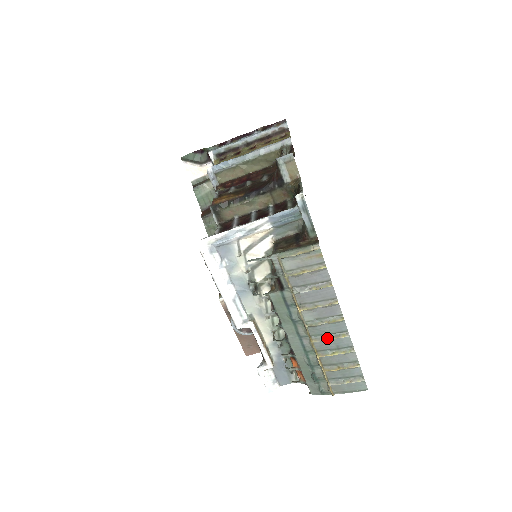
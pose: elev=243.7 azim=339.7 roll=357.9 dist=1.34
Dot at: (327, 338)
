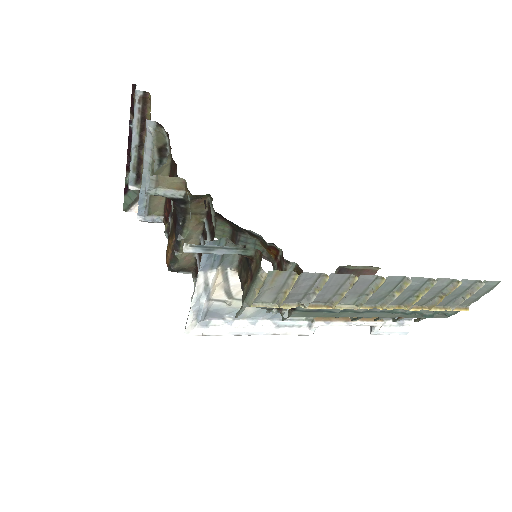
Dot at: (392, 297)
